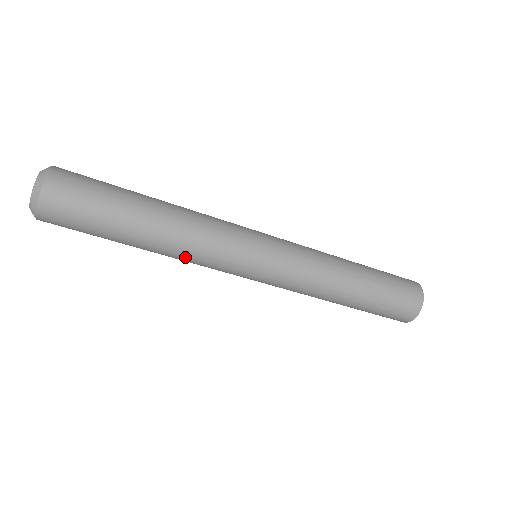
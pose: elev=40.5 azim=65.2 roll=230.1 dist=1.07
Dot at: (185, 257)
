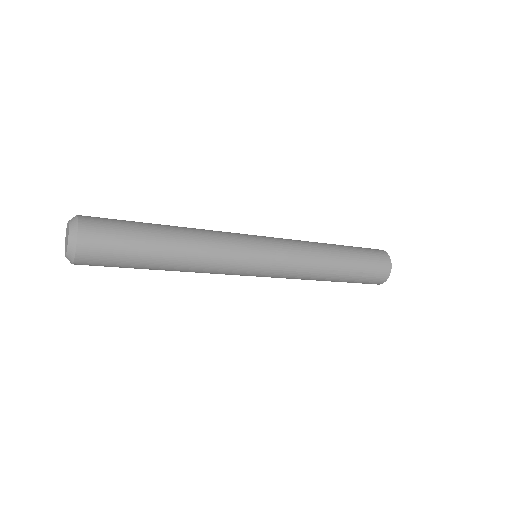
Dot at: (203, 269)
